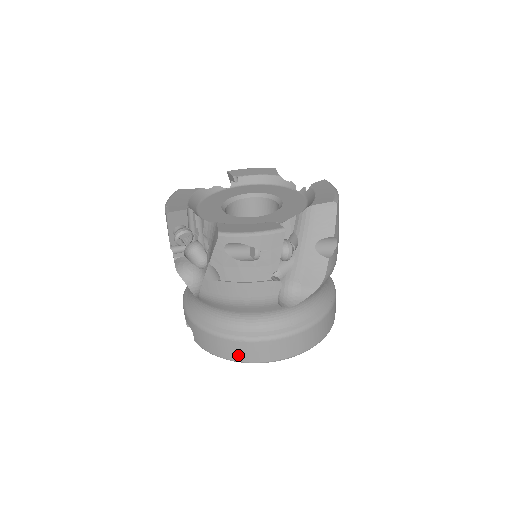
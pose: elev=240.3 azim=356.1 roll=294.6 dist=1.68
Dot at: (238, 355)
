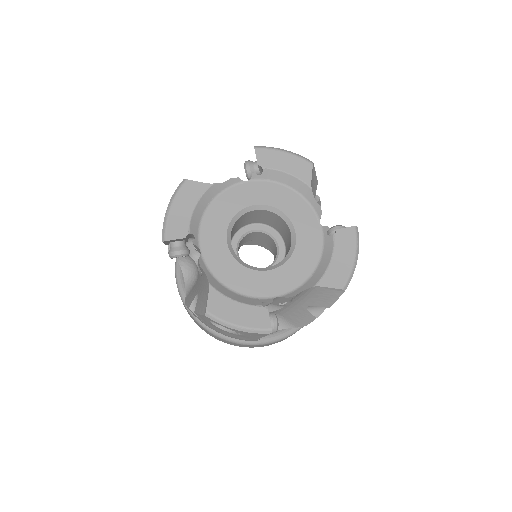
Dot at: (212, 336)
